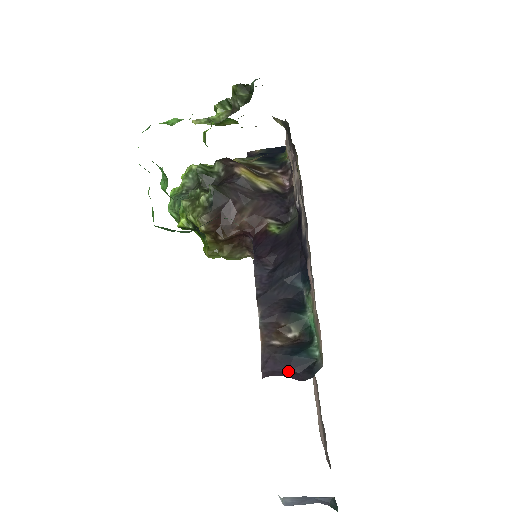
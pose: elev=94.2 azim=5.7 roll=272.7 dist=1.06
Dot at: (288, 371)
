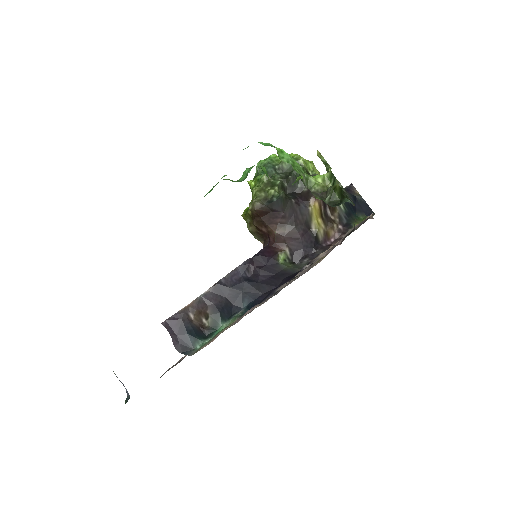
Dot at: (176, 336)
